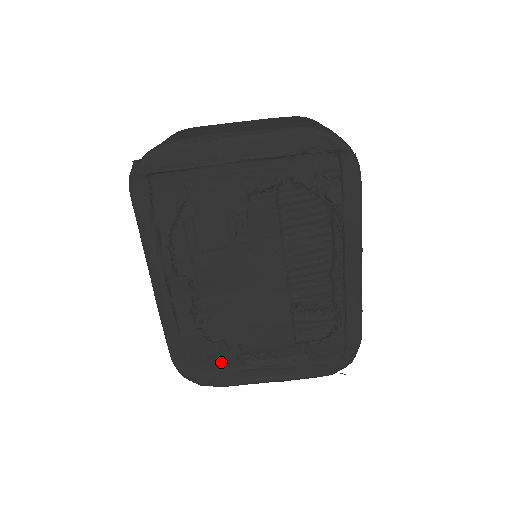
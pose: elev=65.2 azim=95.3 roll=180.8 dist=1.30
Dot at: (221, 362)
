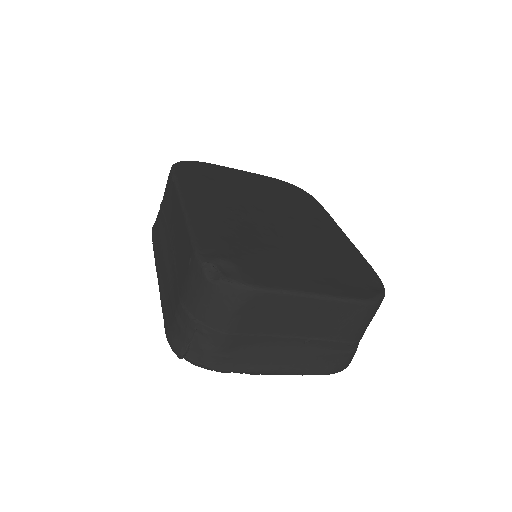
Dot at: occluded
